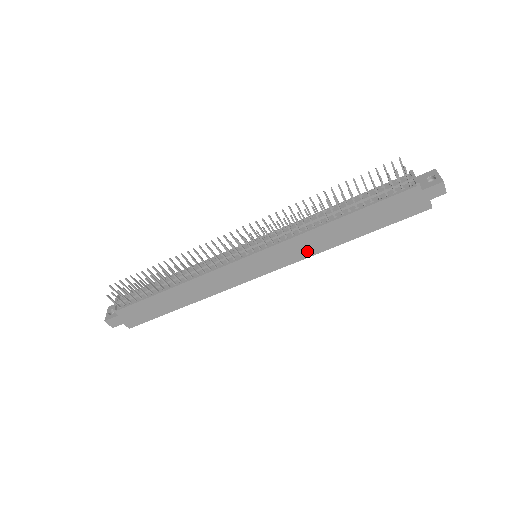
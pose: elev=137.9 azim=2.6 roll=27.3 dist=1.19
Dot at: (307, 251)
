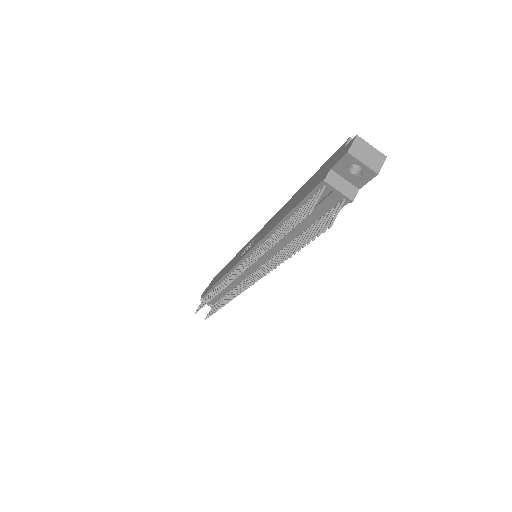
Dot at: occluded
